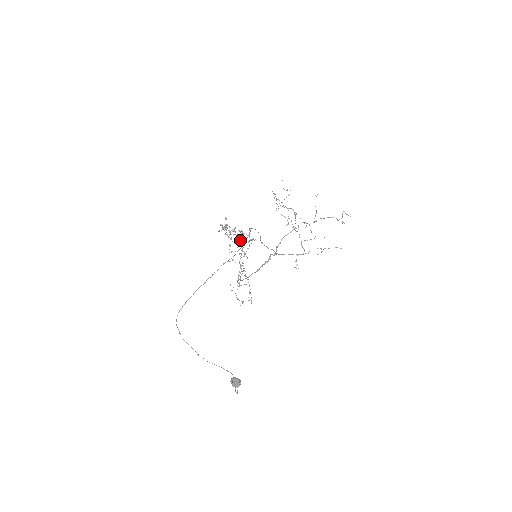
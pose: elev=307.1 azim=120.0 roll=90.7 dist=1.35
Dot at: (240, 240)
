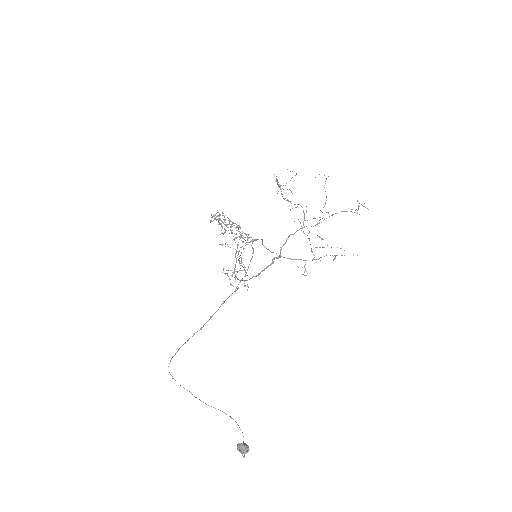
Dot at: occluded
